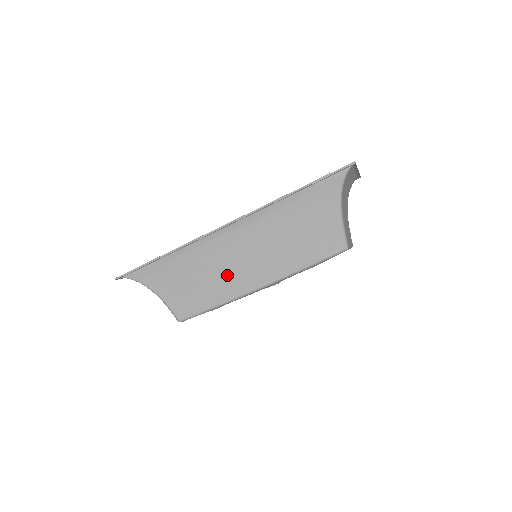
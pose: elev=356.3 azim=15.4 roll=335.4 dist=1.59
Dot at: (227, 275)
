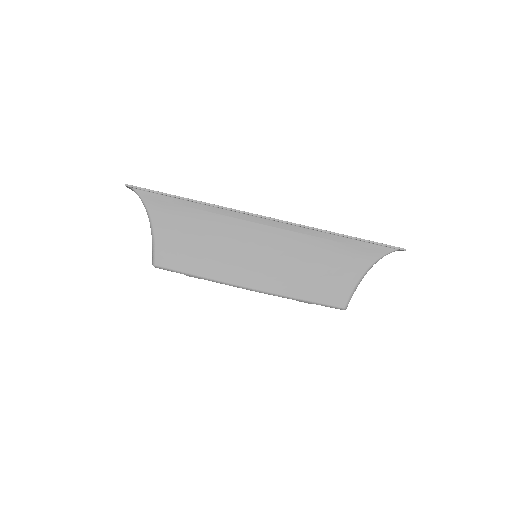
Dot at: (231, 258)
